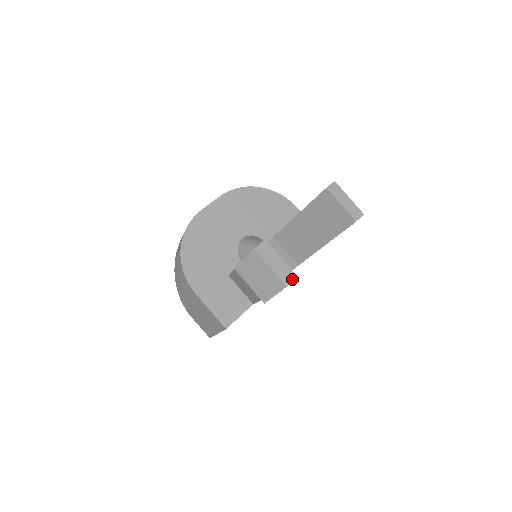
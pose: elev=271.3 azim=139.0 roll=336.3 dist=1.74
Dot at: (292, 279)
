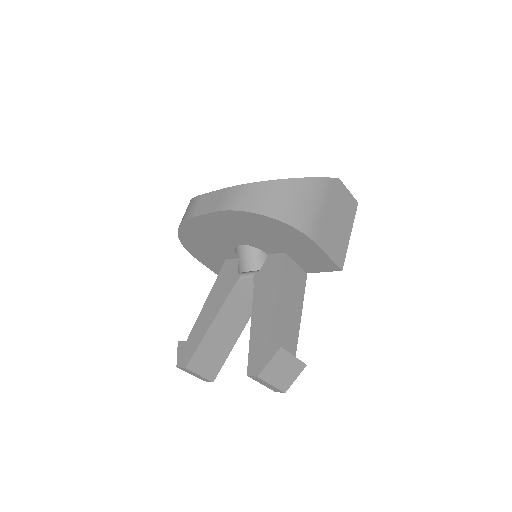
Dot at: (209, 381)
